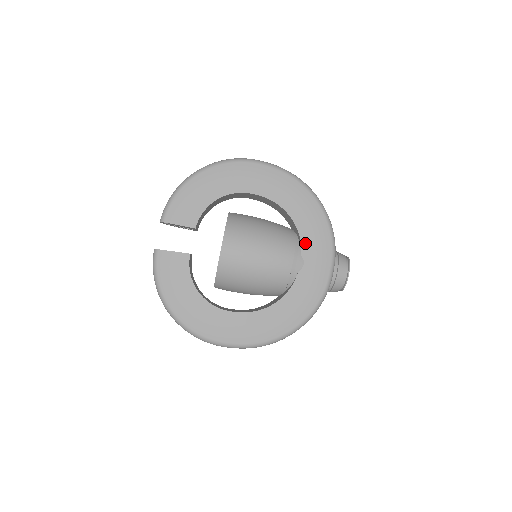
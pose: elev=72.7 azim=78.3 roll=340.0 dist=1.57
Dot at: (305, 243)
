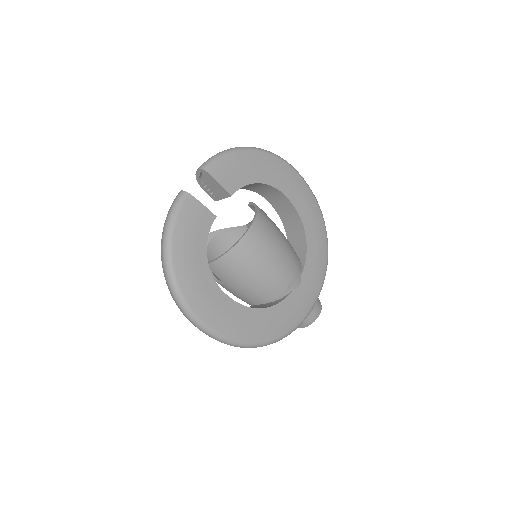
Dot at: (307, 267)
